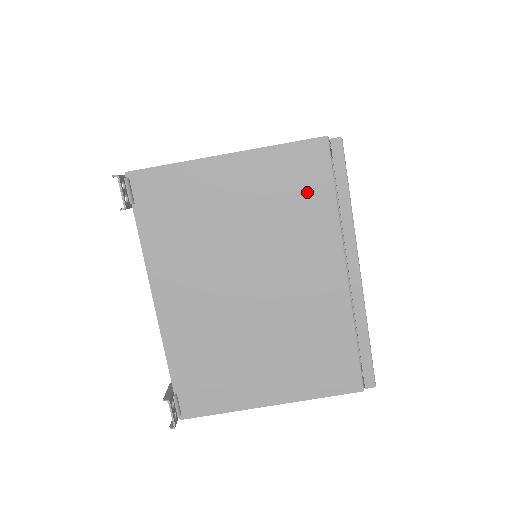
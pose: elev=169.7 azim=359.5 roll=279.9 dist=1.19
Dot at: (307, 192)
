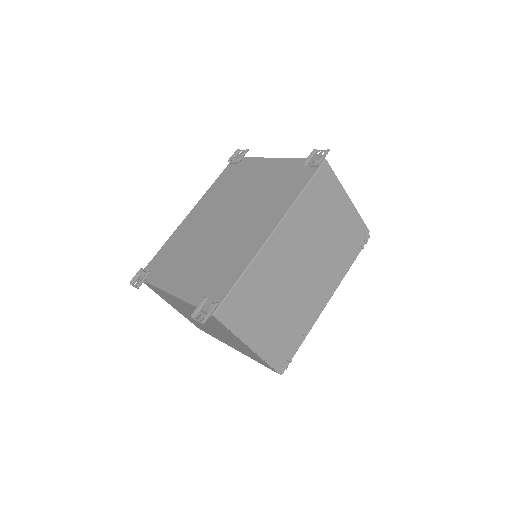
Dot at: (253, 357)
